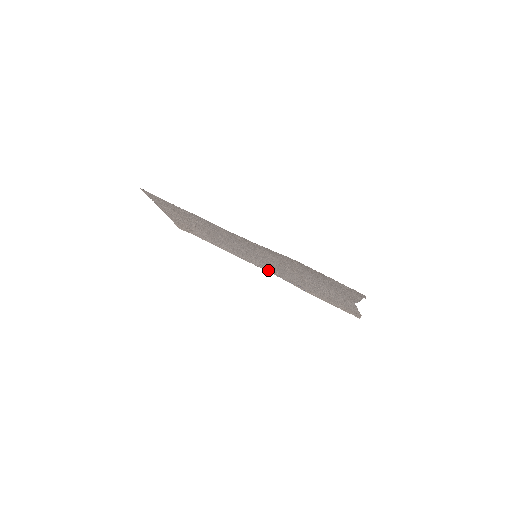
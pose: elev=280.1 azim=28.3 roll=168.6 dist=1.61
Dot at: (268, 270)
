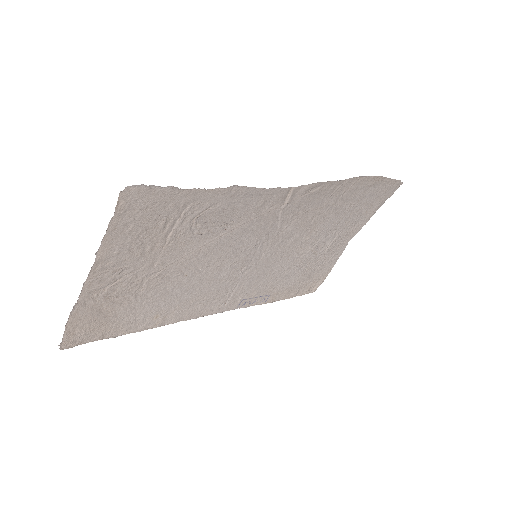
Dot at: (228, 304)
